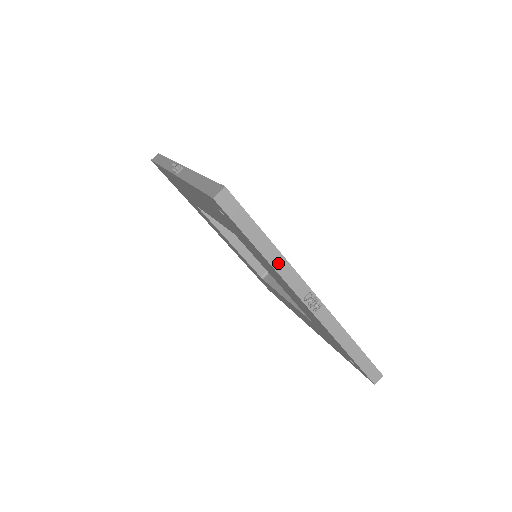
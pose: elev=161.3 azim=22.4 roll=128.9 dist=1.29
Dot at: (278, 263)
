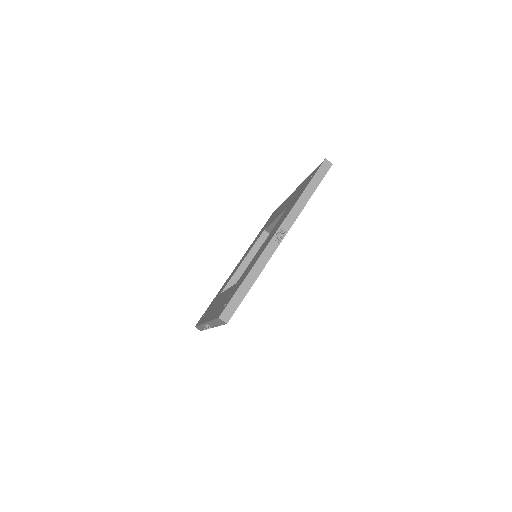
Dot at: (213, 324)
